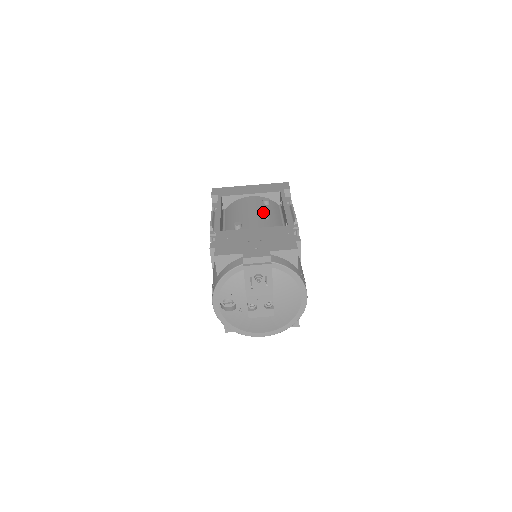
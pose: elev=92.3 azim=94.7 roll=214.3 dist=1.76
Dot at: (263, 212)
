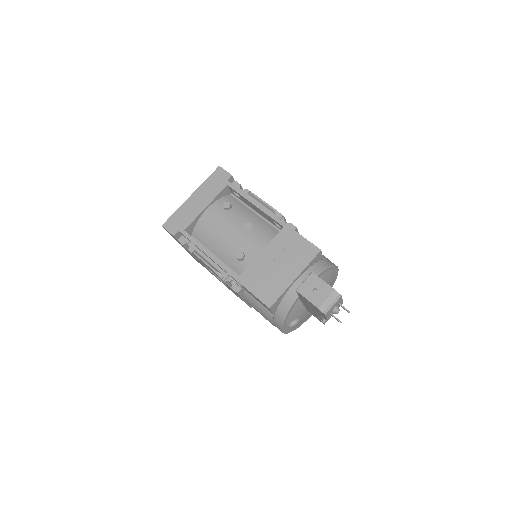
Dot at: (240, 222)
